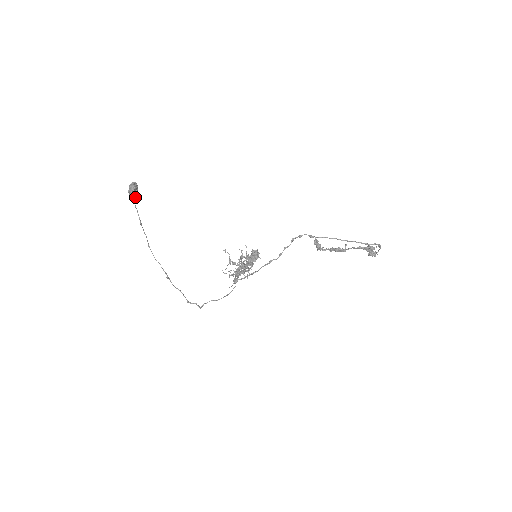
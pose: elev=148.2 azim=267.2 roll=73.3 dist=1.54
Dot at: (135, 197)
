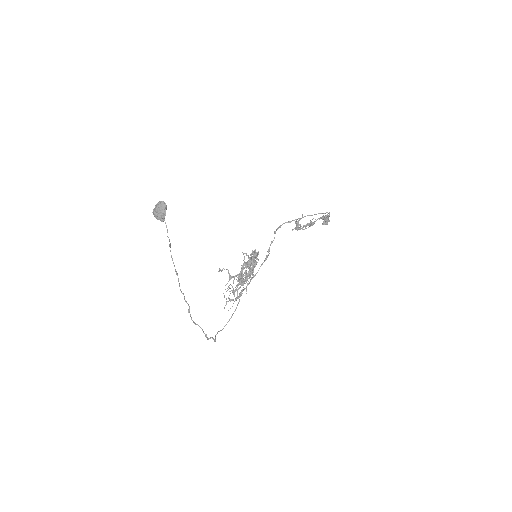
Dot at: (164, 217)
